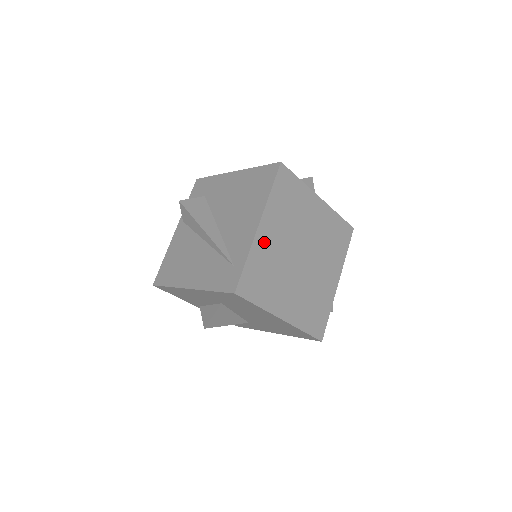
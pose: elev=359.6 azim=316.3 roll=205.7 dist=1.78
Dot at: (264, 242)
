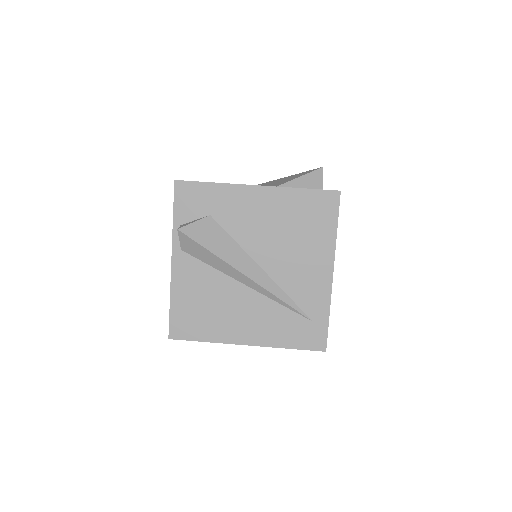
Dot at: occluded
